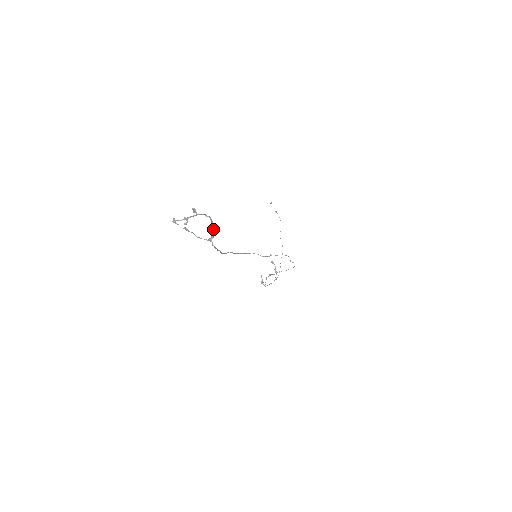
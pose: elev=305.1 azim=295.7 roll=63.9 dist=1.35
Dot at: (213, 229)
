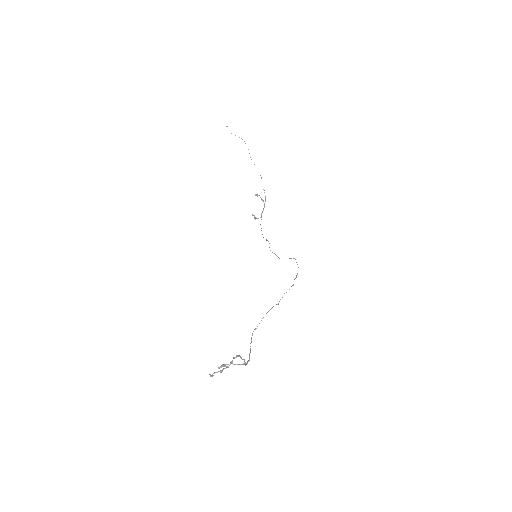
Dot at: occluded
